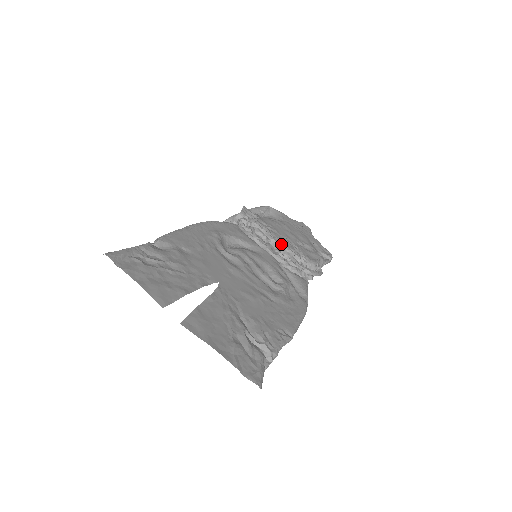
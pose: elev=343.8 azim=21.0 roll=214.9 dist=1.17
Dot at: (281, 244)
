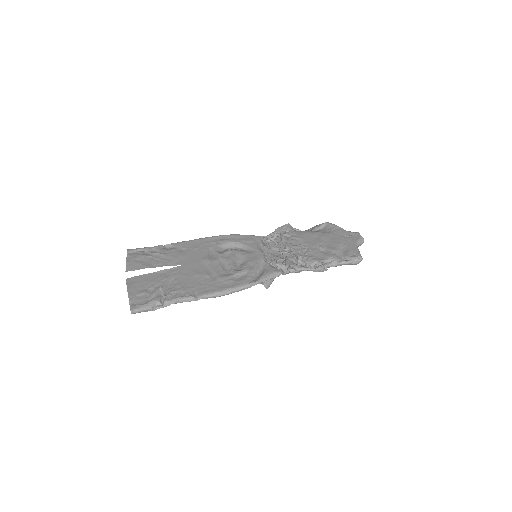
Dot at: (290, 248)
